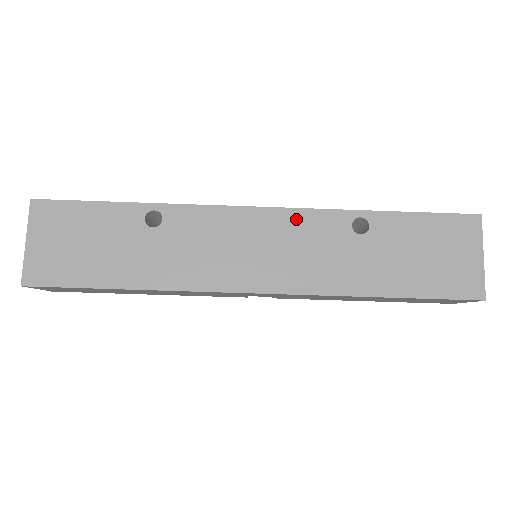
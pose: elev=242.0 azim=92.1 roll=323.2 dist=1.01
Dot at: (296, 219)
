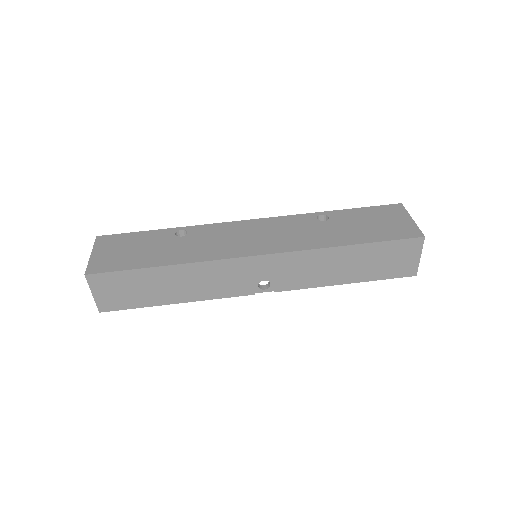
Dot at: (278, 221)
